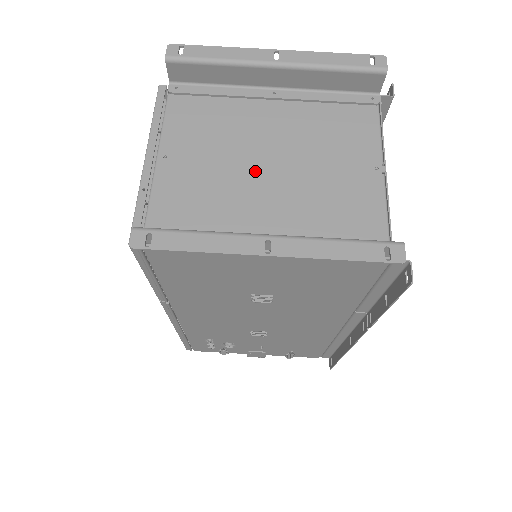
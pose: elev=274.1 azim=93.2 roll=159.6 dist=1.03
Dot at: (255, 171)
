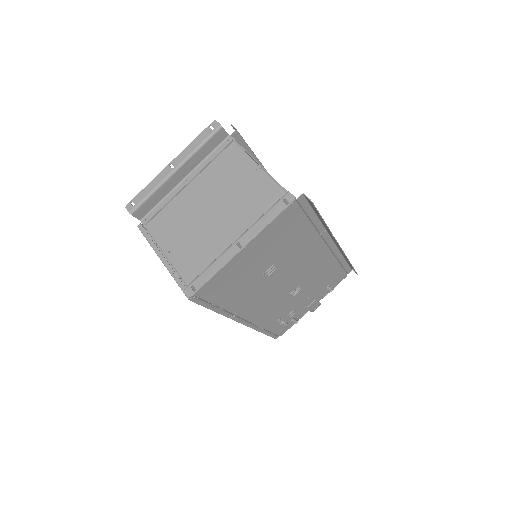
Dot at: (209, 221)
